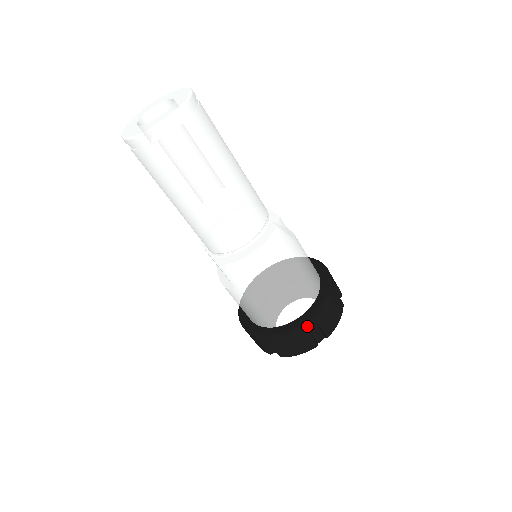
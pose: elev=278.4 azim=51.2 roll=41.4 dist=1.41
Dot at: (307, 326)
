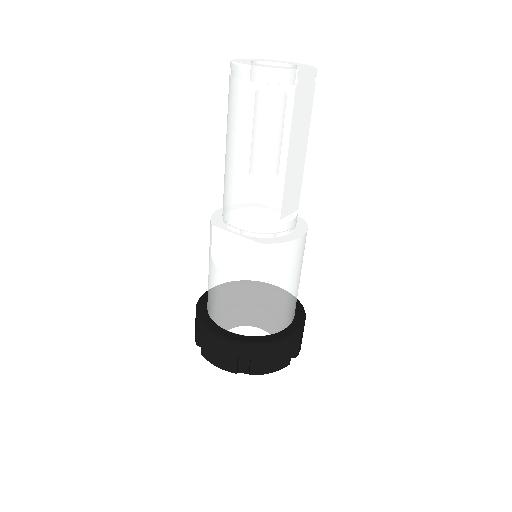
Dot at: (295, 337)
